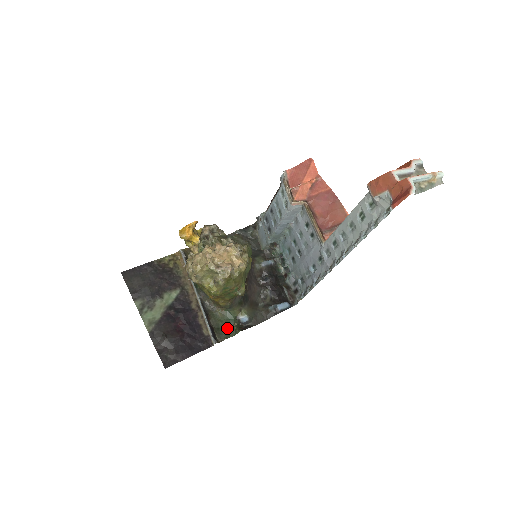
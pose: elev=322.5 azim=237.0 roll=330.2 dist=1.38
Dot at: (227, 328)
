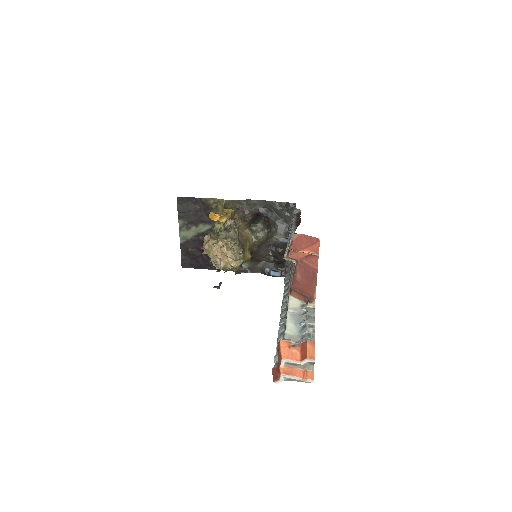
Dot at: occluded
